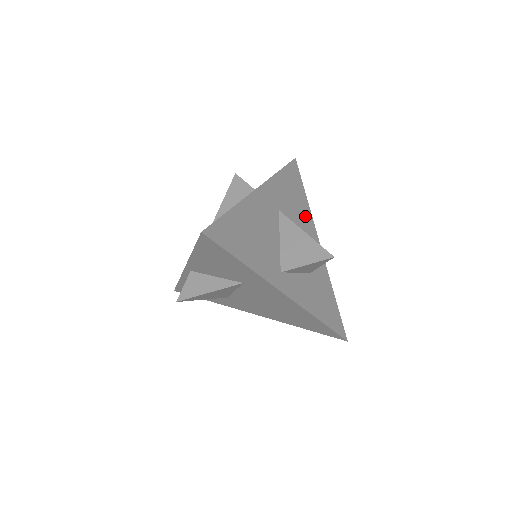
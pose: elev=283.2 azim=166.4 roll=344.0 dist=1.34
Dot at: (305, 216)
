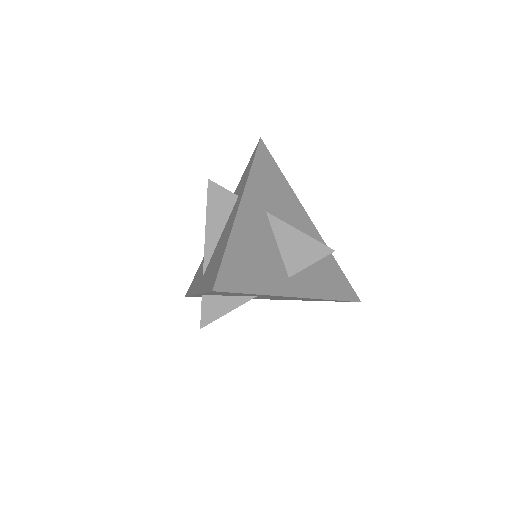
Dot at: (289, 199)
